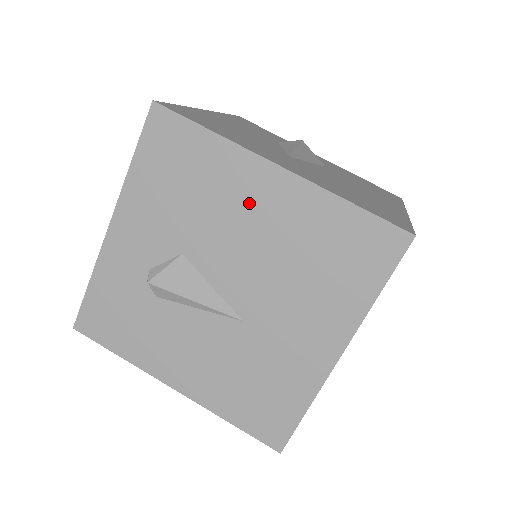
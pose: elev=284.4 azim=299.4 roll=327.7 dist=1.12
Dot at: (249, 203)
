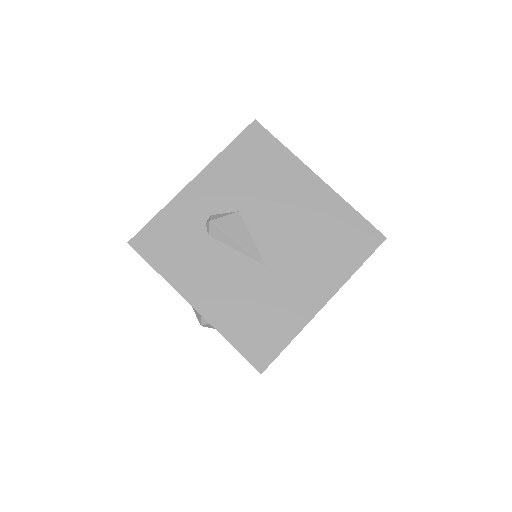
Dot at: (295, 193)
